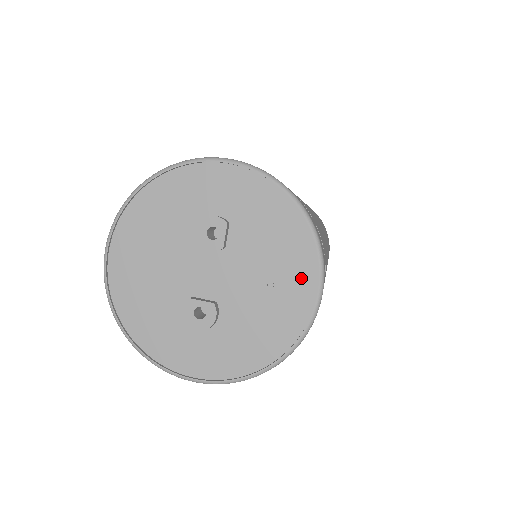
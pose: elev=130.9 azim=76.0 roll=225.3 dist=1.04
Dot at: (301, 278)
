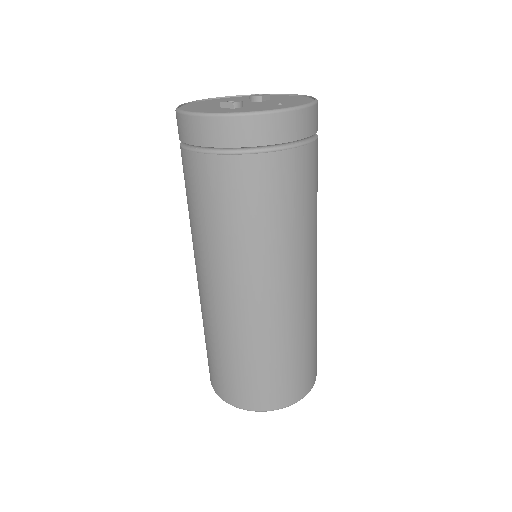
Dot at: (300, 104)
